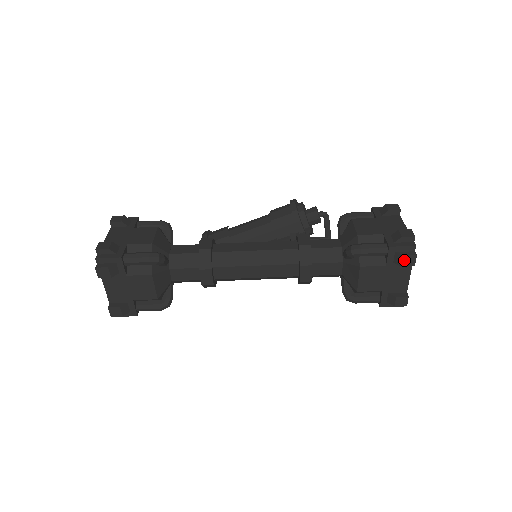
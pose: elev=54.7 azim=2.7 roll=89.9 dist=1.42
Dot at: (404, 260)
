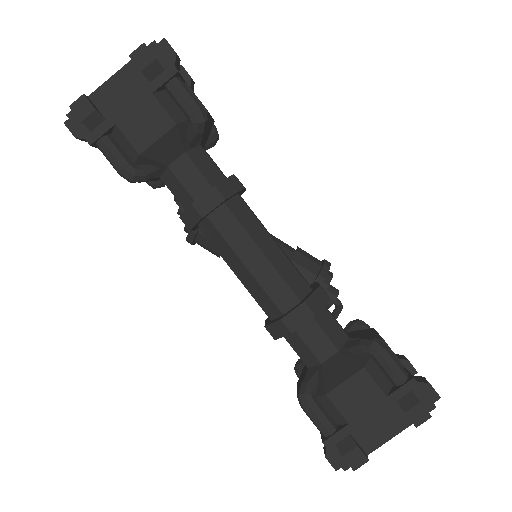
Dot at: (415, 408)
